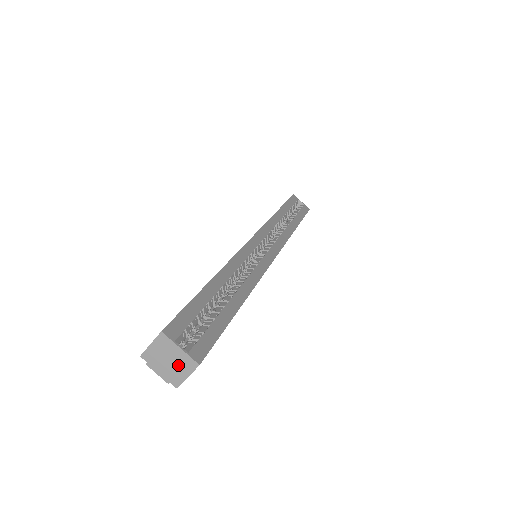
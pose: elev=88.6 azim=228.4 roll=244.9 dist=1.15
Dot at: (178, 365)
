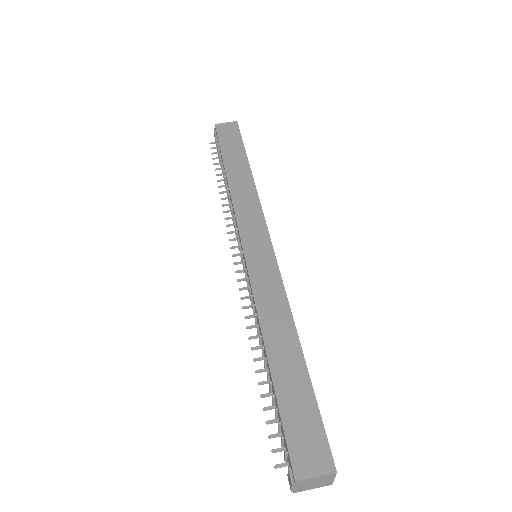
Dot at: (317, 485)
